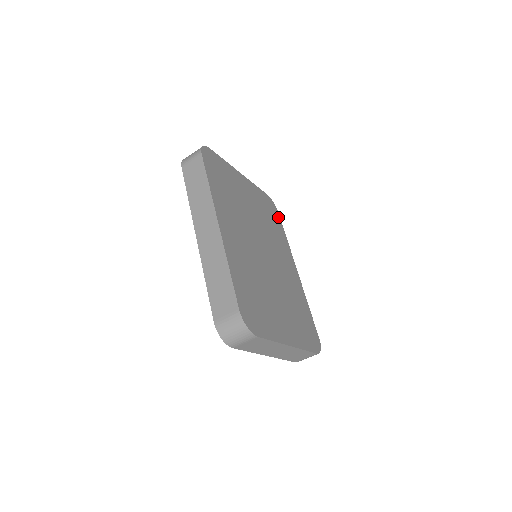
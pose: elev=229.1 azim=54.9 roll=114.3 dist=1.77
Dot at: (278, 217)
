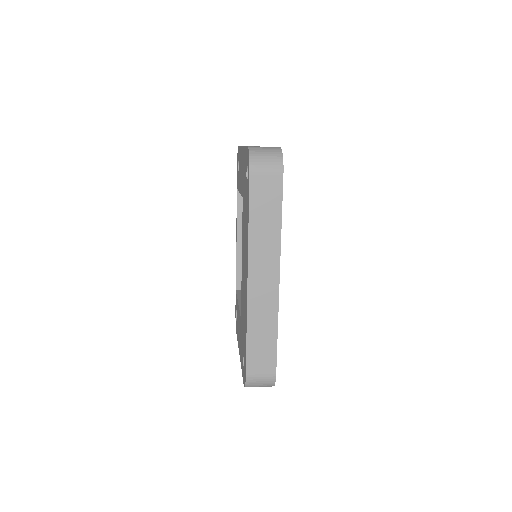
Dot at: occluded
